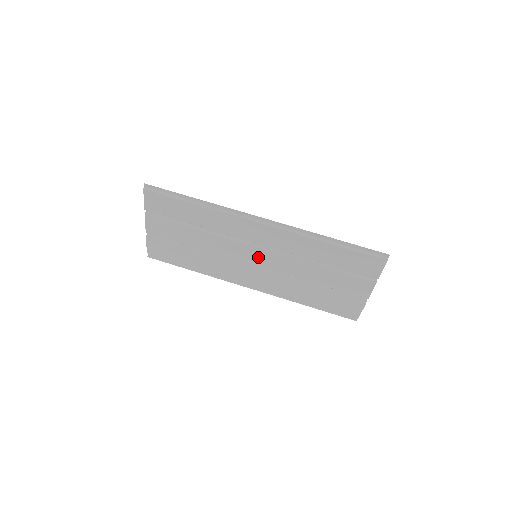
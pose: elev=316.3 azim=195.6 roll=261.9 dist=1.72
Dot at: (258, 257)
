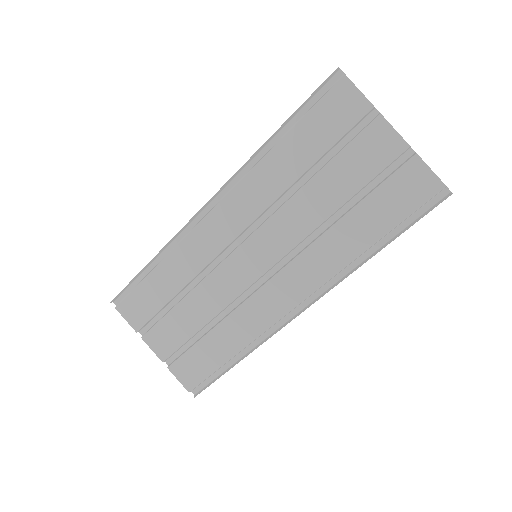
Dot at: (258, 254)
